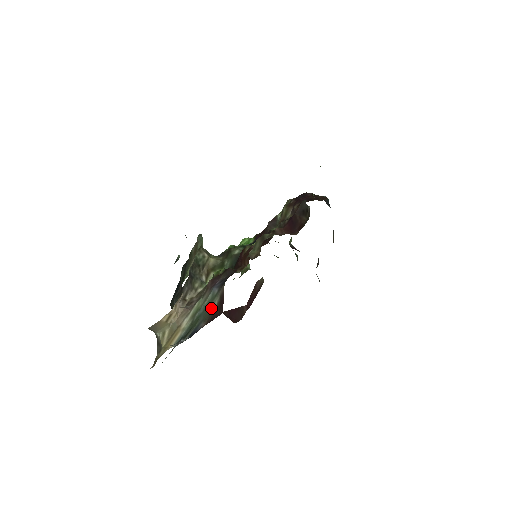
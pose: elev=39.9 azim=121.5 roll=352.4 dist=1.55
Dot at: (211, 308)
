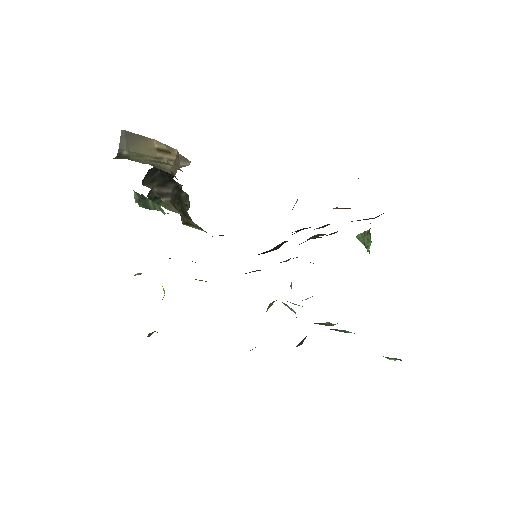
Dot at: occluded
